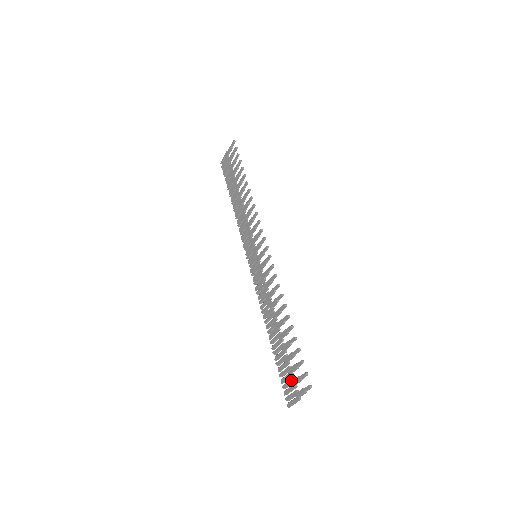
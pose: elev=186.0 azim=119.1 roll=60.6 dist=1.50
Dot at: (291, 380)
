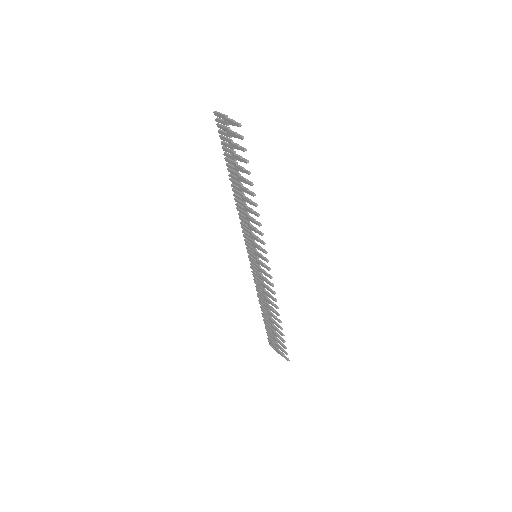
Dot at: (275, 343)
